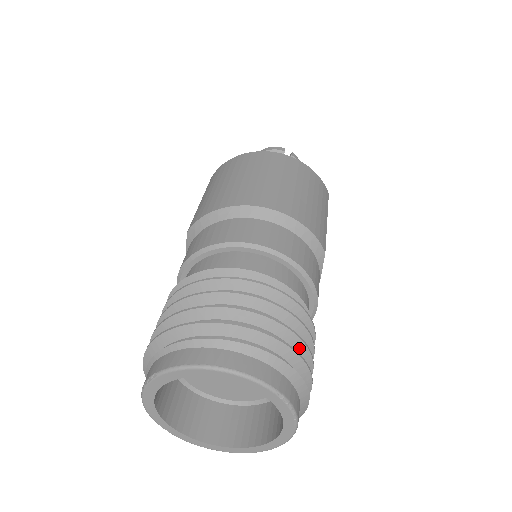
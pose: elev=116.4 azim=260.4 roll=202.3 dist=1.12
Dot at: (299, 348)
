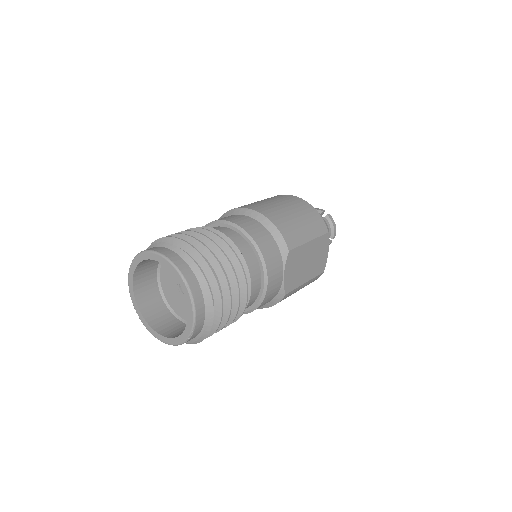
Dot at: (219, 273)
